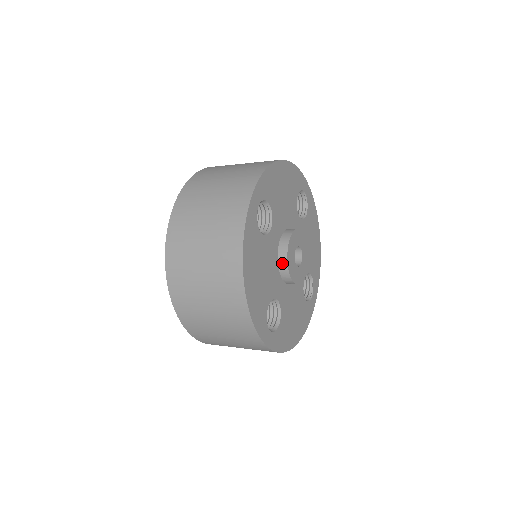
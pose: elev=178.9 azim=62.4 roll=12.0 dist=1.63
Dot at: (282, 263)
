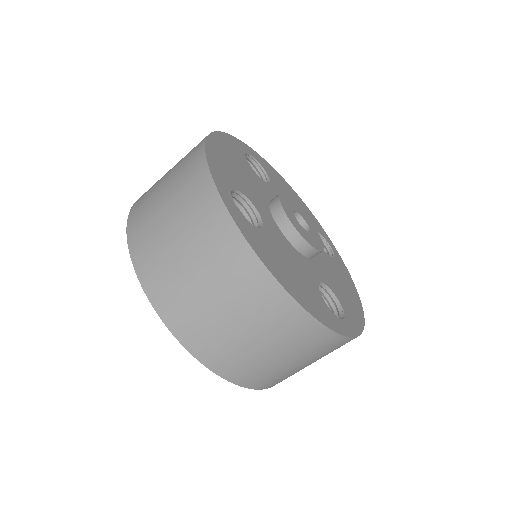
Dot at: (273, 200)
